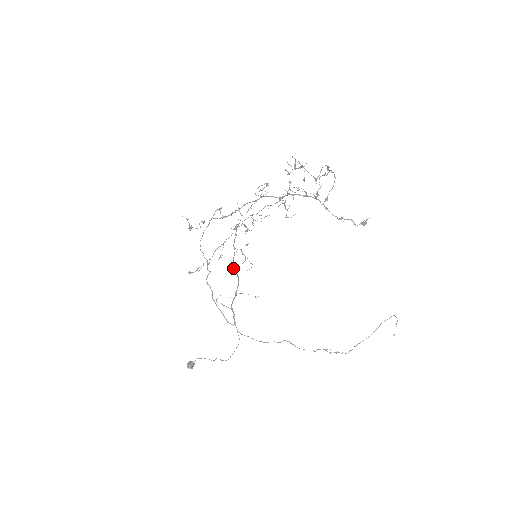
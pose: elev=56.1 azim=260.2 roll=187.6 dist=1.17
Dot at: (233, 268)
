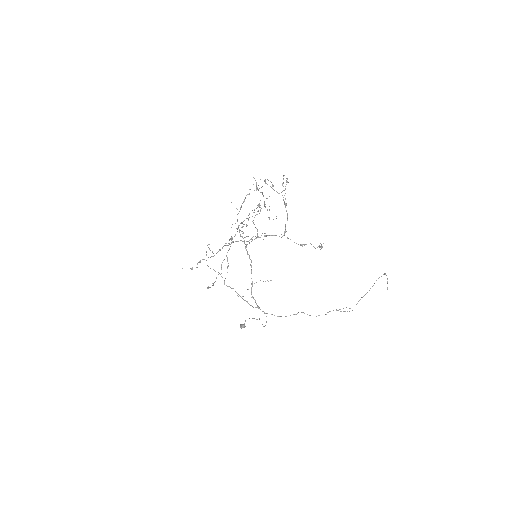
Dot at: (247, 254)
